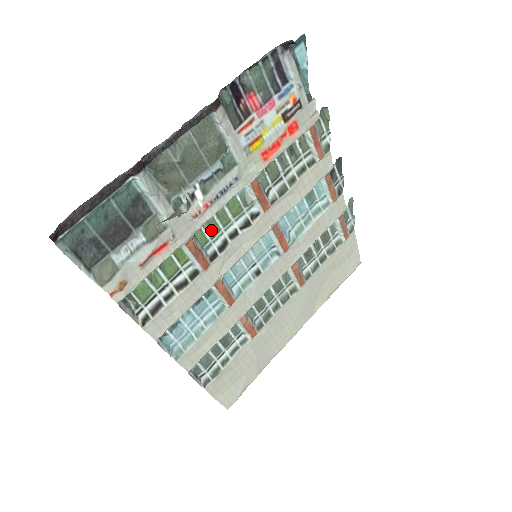
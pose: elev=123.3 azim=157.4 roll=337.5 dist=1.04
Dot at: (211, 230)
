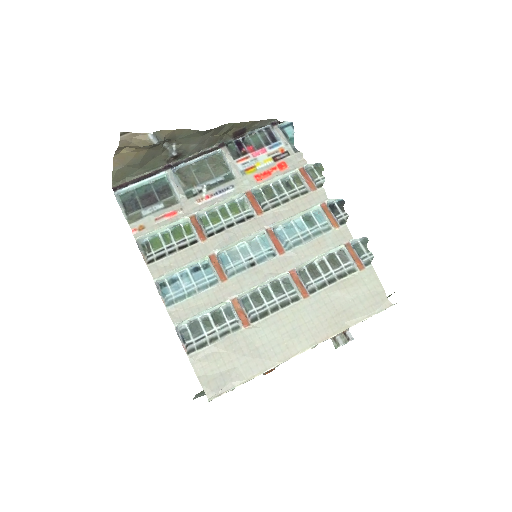
Dot at: (214, 219)
